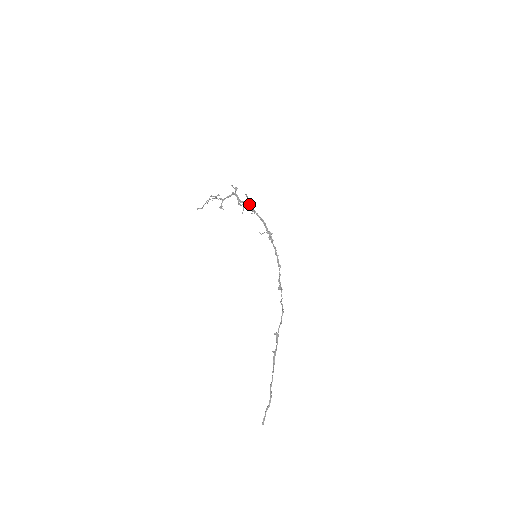
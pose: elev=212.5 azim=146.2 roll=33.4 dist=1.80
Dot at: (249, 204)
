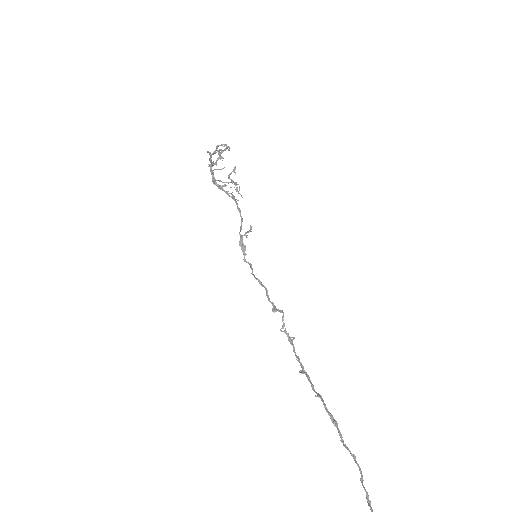
Dot at: occluded
